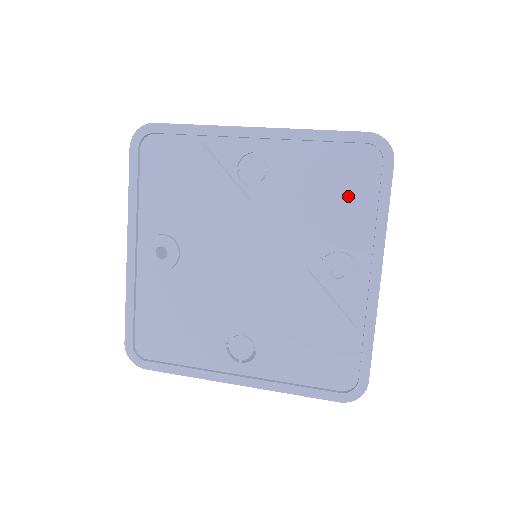
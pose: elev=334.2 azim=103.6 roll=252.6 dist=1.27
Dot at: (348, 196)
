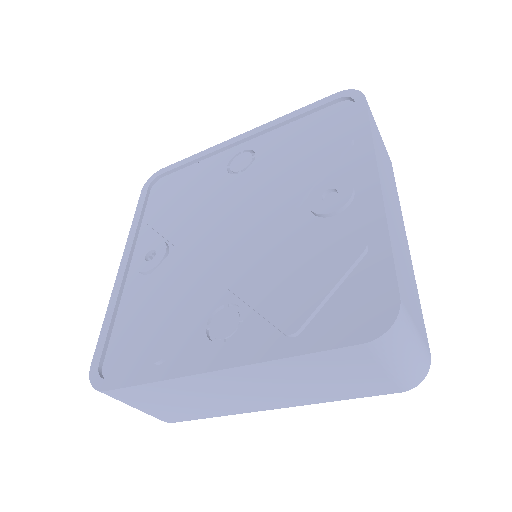
Dot at: (327, 136)
